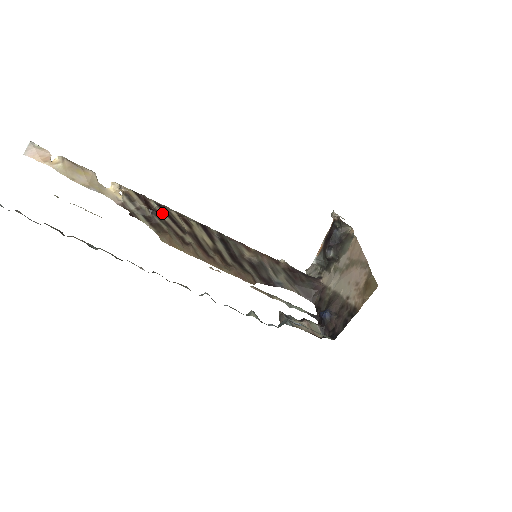
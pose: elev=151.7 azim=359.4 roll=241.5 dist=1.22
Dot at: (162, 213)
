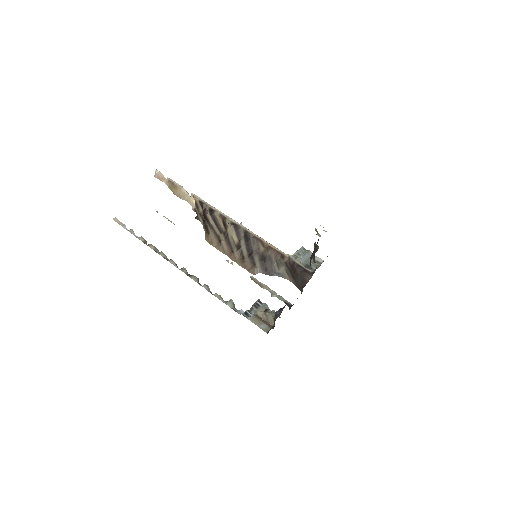
Dot at: (210, 218)
